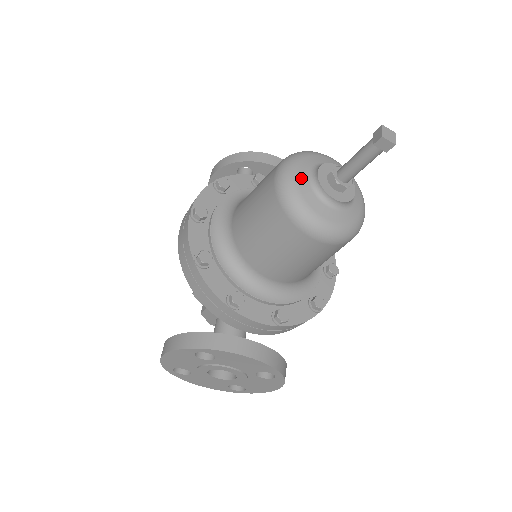
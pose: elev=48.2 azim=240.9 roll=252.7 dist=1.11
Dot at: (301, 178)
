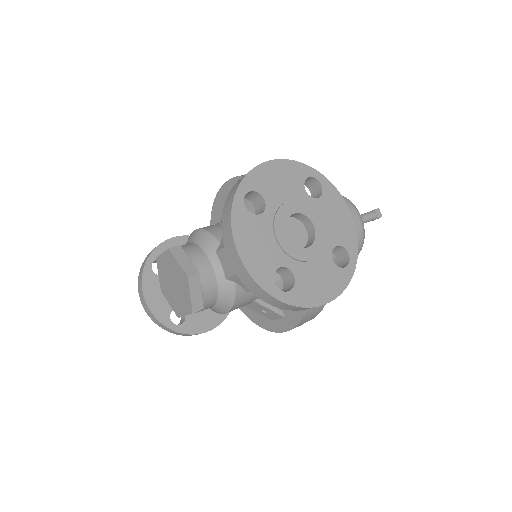
Dot at: occluded
